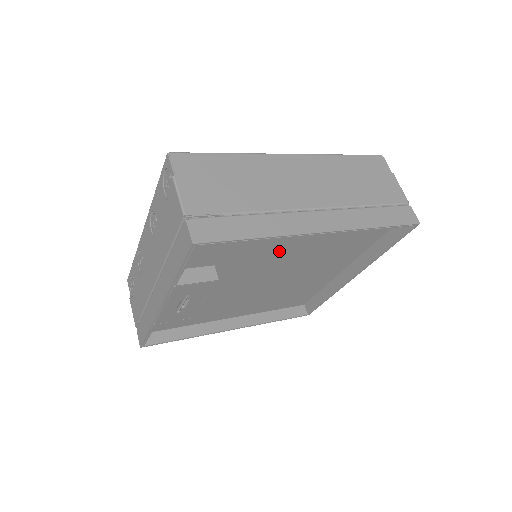
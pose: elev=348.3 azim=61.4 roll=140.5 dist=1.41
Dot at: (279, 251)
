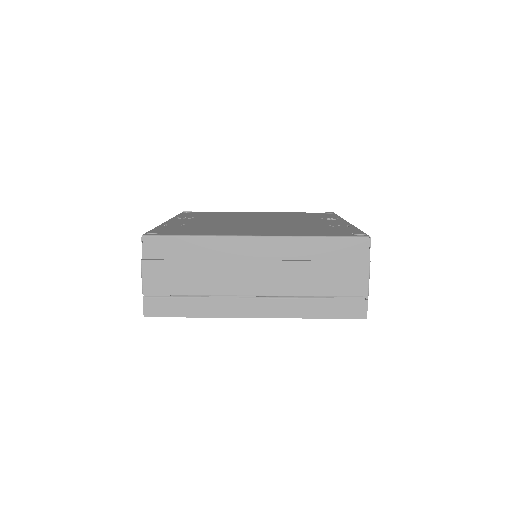
Dot at: occluded
